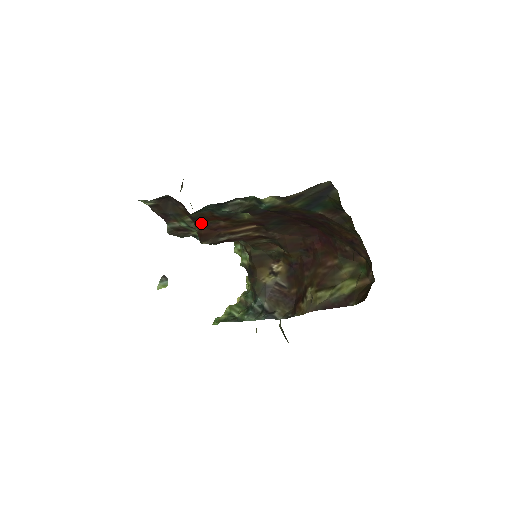
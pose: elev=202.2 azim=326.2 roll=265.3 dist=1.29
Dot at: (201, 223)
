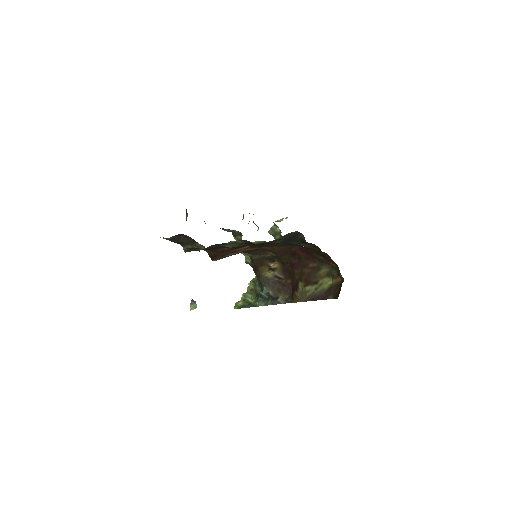
Dot at: (210, 250)
